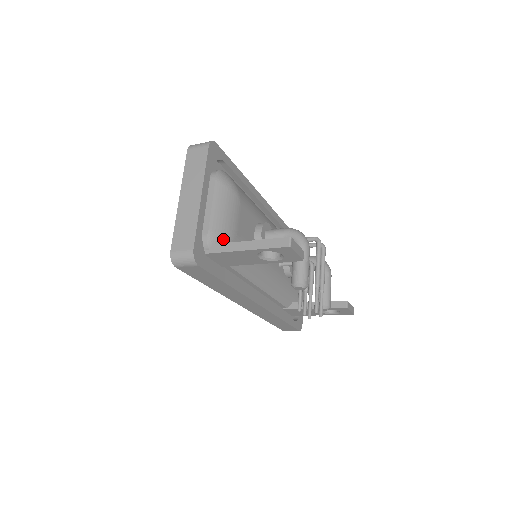
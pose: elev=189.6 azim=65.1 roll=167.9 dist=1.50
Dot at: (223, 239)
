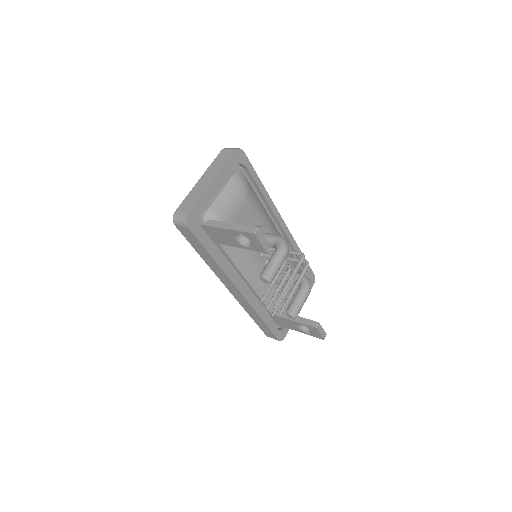
Dot at: (218, 219)
